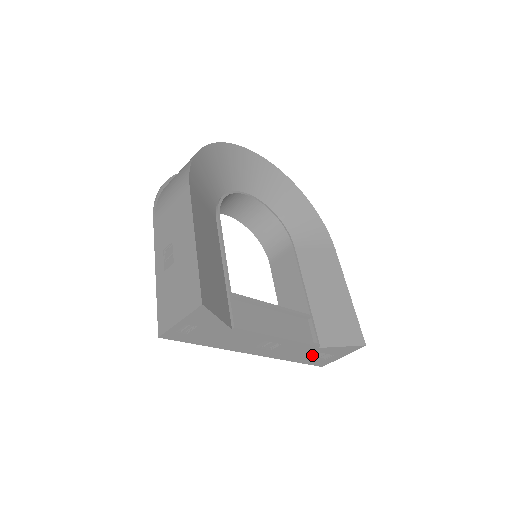
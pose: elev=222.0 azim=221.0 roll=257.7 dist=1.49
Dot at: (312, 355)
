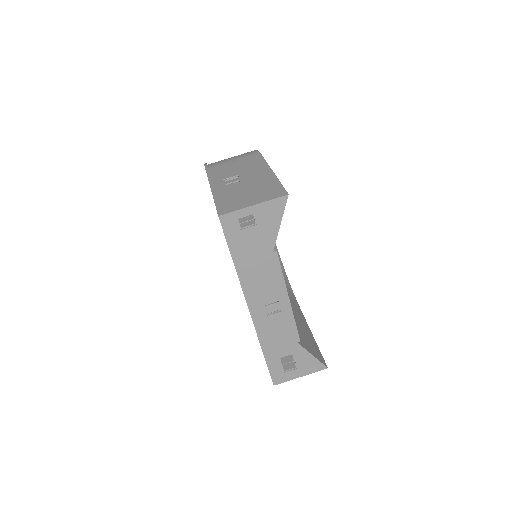
Dot at: (284, 354)
